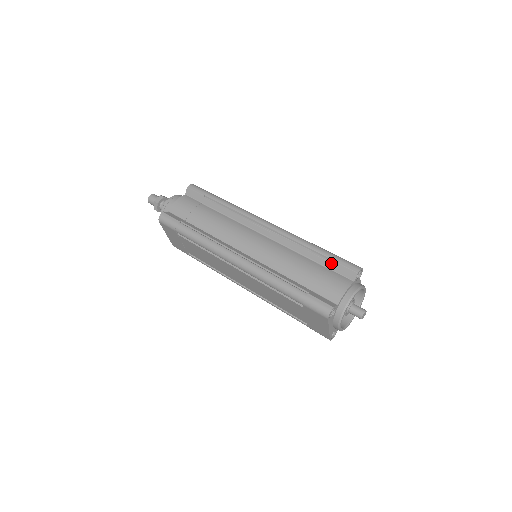
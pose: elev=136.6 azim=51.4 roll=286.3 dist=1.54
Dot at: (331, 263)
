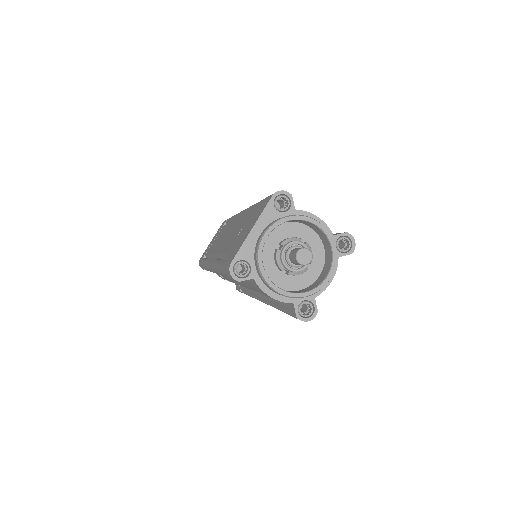
Dot at: occluded
